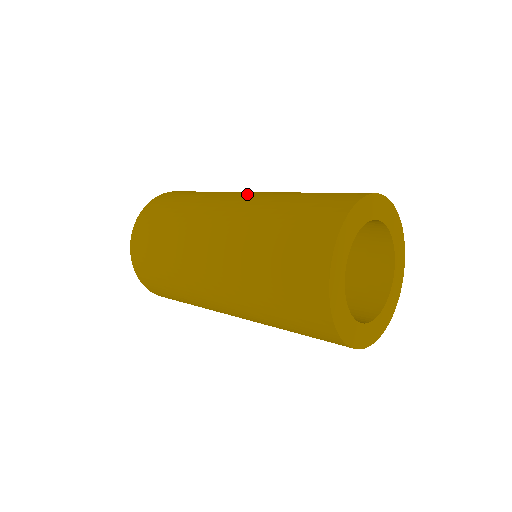
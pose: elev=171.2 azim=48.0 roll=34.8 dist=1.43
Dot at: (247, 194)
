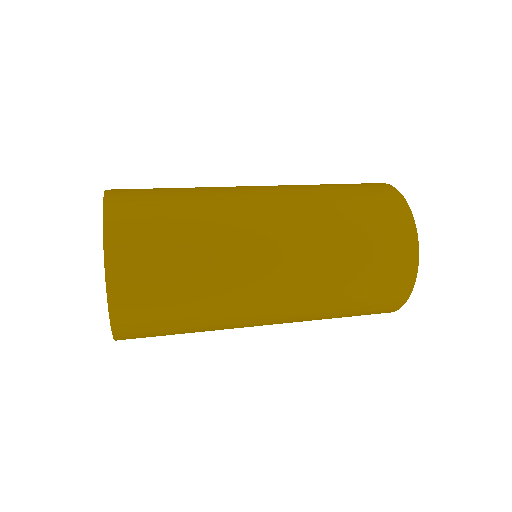
Dot at: (267, 194)
